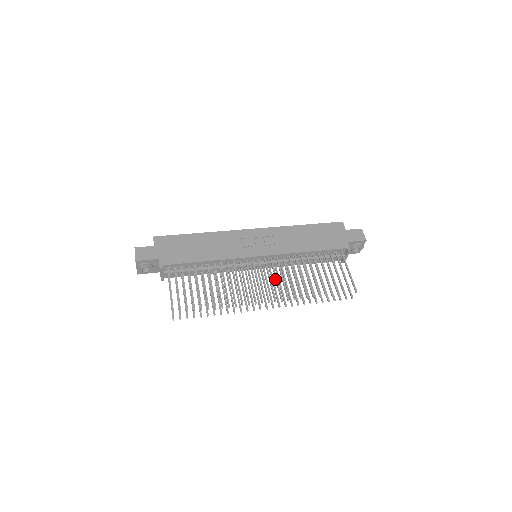
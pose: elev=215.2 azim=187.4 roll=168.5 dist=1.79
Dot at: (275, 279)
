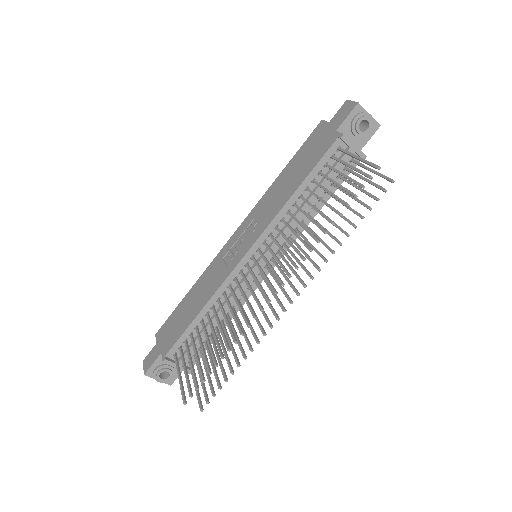
Dot at: occluded
